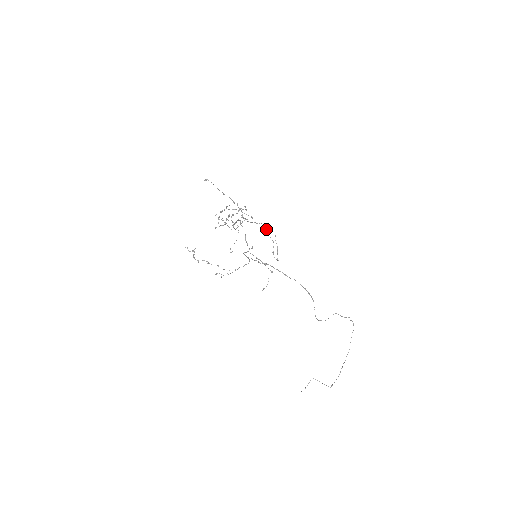
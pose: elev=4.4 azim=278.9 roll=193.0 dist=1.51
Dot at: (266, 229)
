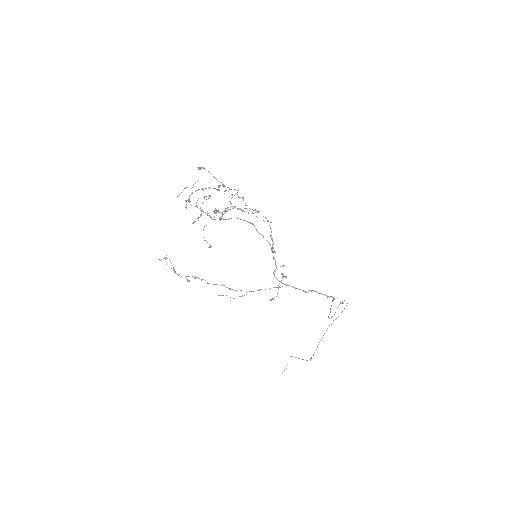
Dot at: (268, 220)
